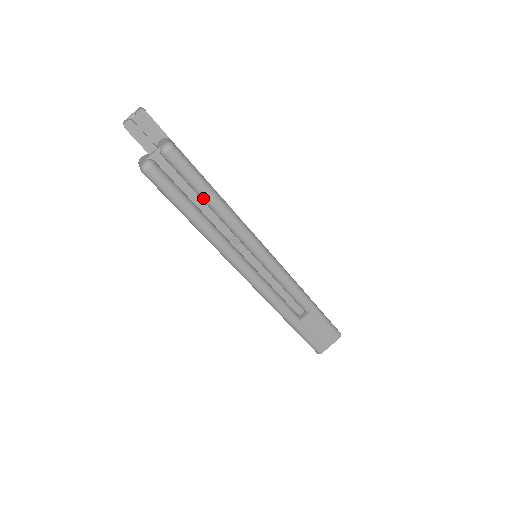
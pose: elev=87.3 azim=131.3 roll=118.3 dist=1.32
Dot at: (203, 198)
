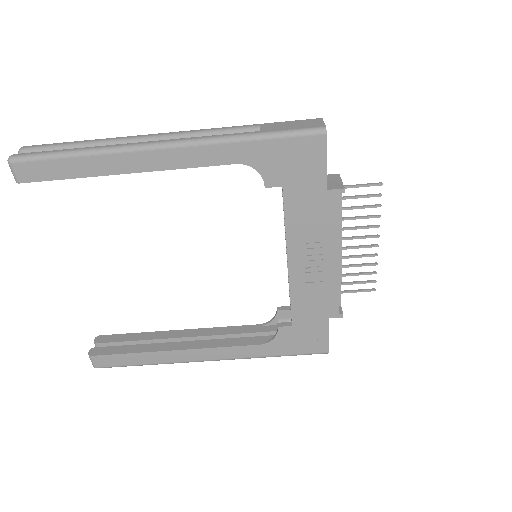
Dot at: (73, 146)
